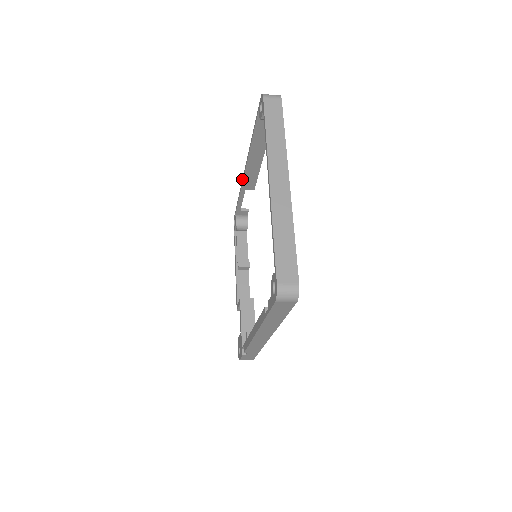
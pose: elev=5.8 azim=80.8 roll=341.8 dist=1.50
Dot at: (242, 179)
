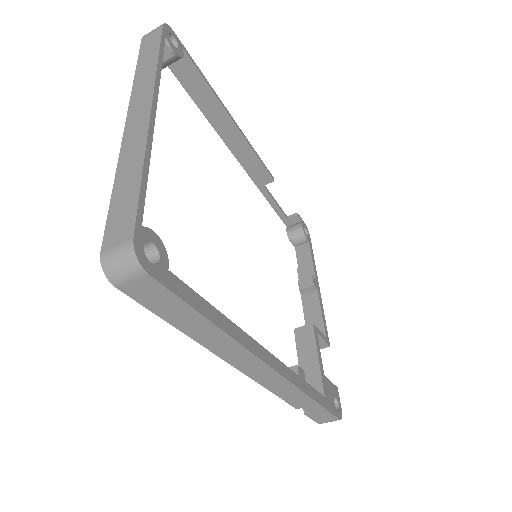
Dot at: (248, 174)
